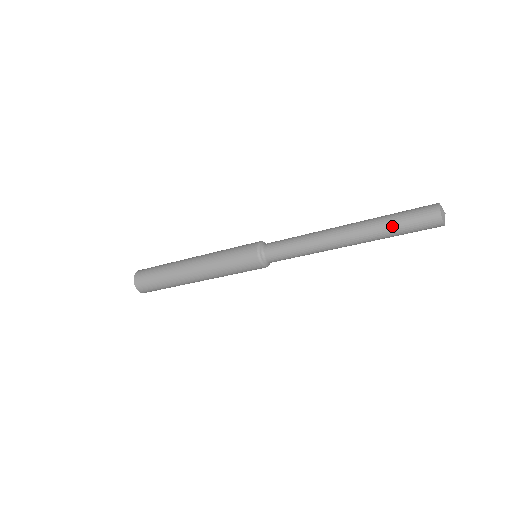
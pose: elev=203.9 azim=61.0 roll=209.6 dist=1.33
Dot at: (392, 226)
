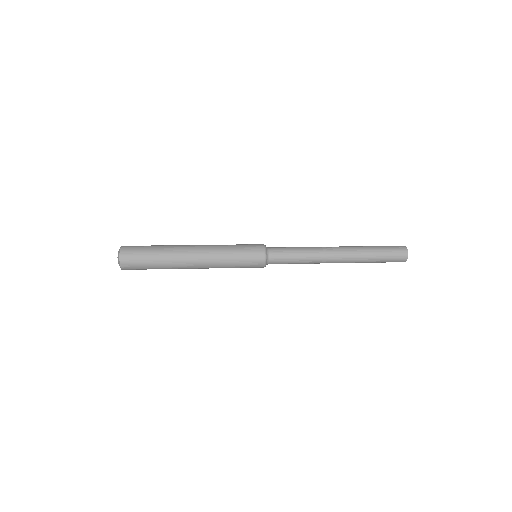
Dot at: (374, 262)
